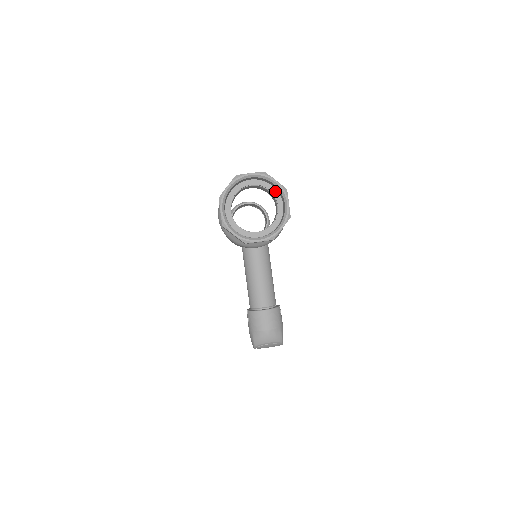
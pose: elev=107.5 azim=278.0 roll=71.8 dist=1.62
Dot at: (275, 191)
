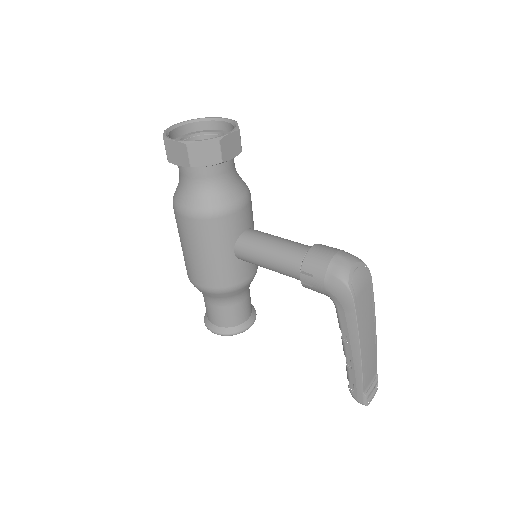
Dot at: (207, 131)
